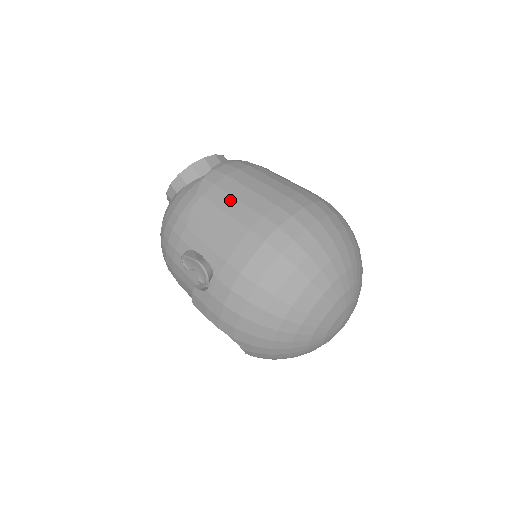
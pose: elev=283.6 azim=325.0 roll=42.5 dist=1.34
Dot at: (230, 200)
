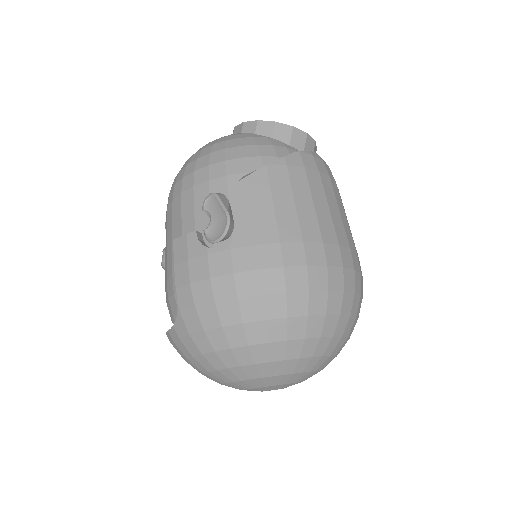
Dot at: (307, 196)
